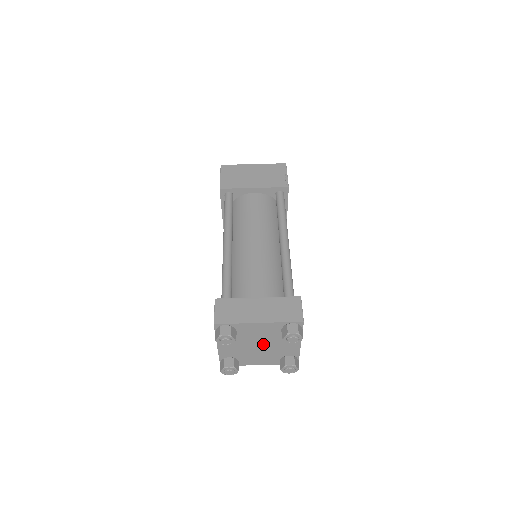
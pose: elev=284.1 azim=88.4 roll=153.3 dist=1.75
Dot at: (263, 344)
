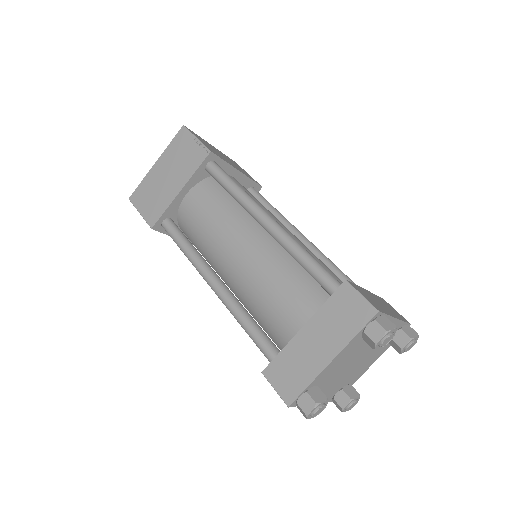
Dot at: (357, 358)
